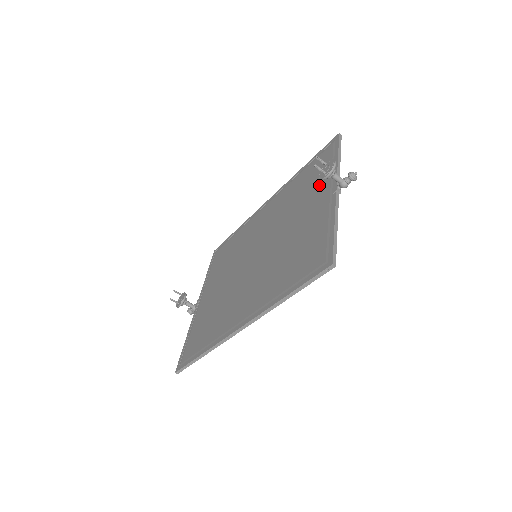
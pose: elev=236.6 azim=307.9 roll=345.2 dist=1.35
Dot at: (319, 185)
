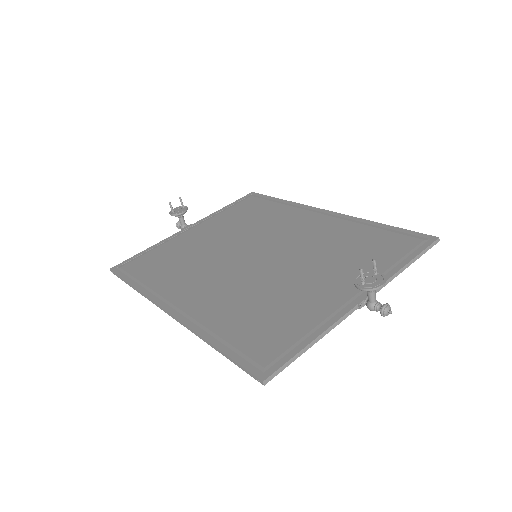
Dot at: occluded
